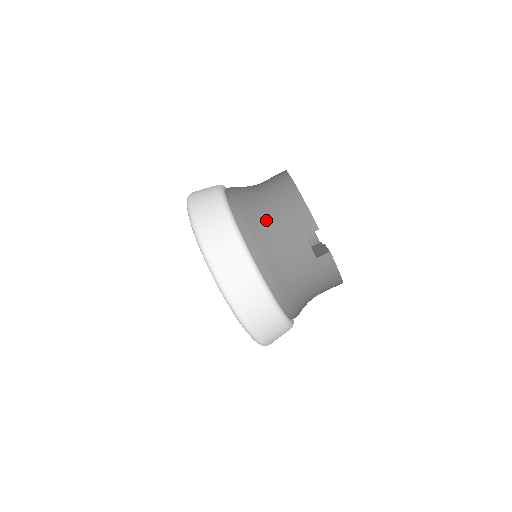
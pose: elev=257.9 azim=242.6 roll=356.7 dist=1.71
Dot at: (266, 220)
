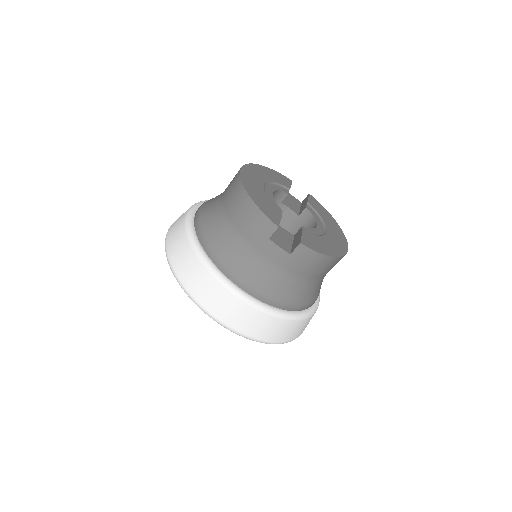
Dot at: (229, 236)
